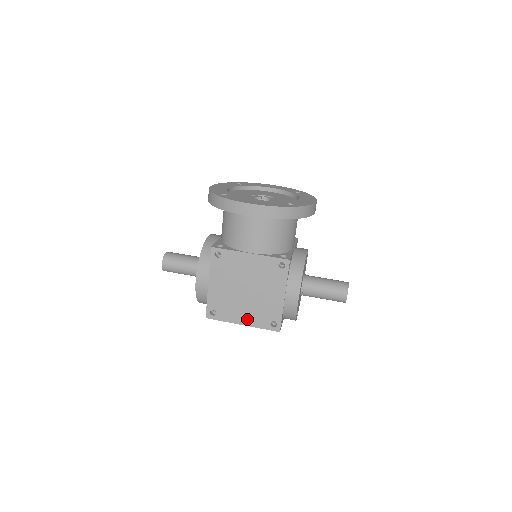
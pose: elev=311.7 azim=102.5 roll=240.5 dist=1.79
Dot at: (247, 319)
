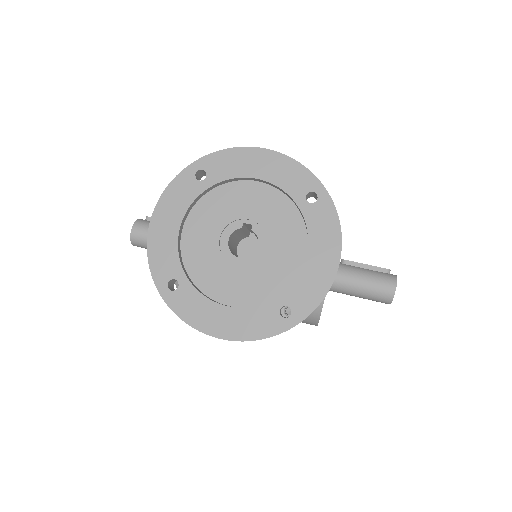
Dot at: occluded
